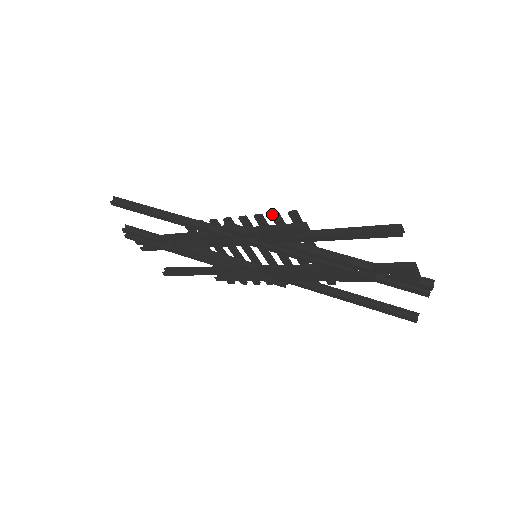
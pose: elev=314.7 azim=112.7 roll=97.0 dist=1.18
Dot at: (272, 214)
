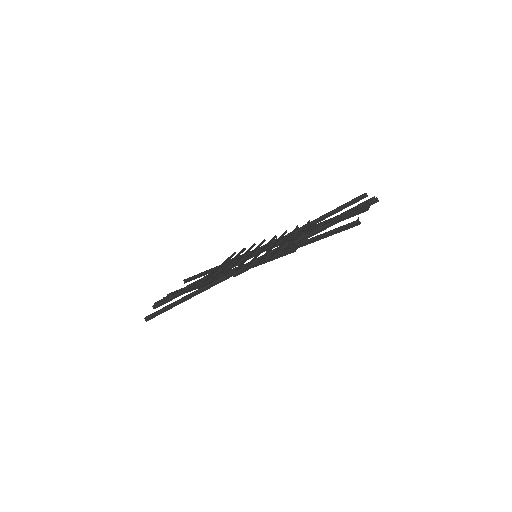
Dot at: occluded
